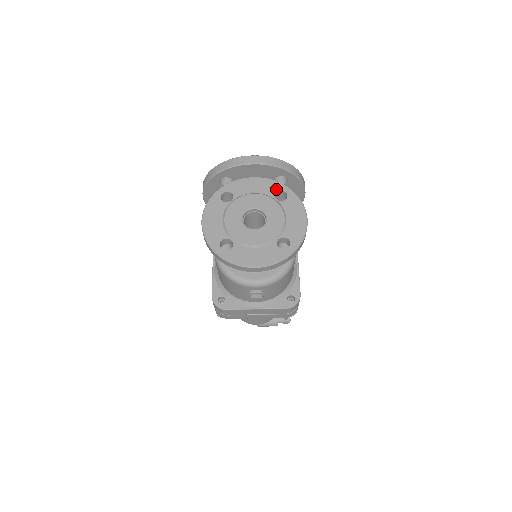
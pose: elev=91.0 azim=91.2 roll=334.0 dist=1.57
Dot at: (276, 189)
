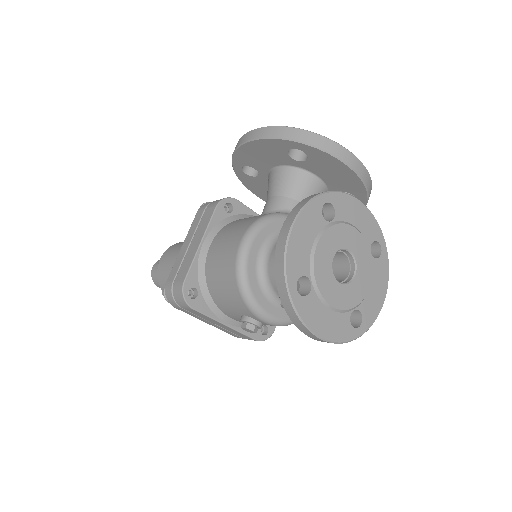
Dot at: (375, 237)
